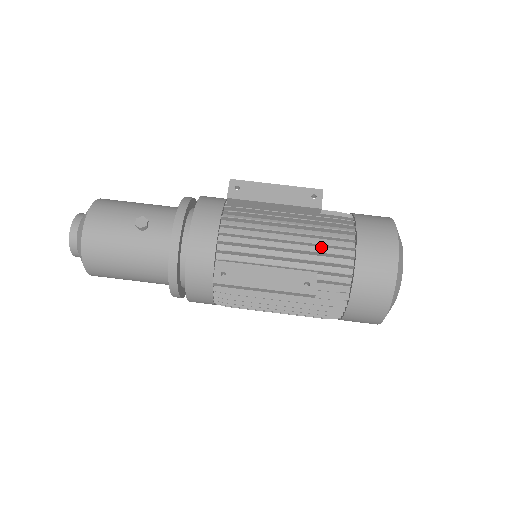
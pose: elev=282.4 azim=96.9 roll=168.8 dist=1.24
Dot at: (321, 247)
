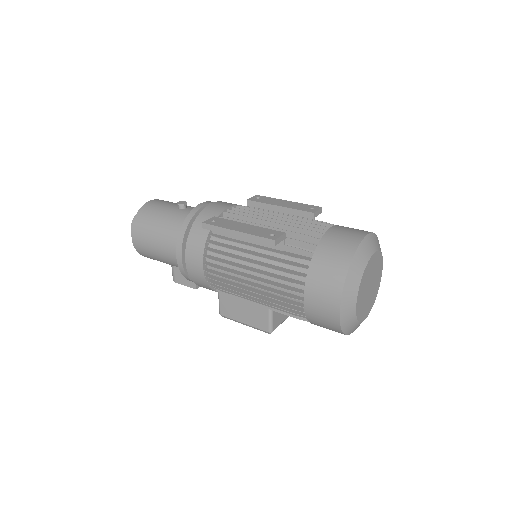
Dot at: occluded
